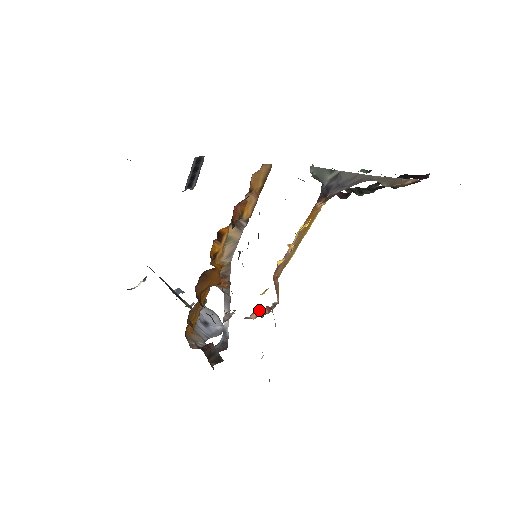
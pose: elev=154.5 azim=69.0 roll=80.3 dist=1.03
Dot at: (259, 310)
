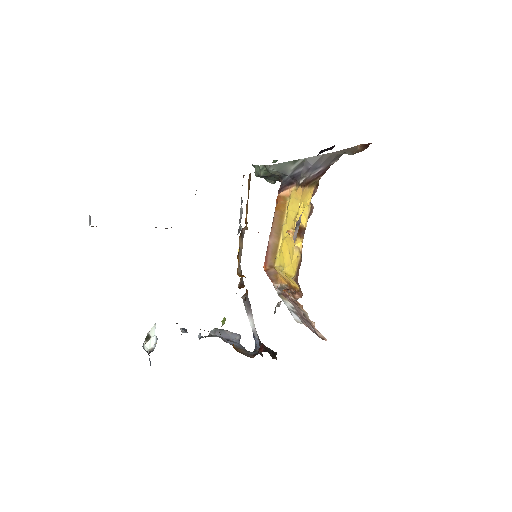
Dot at: (292, 292)
